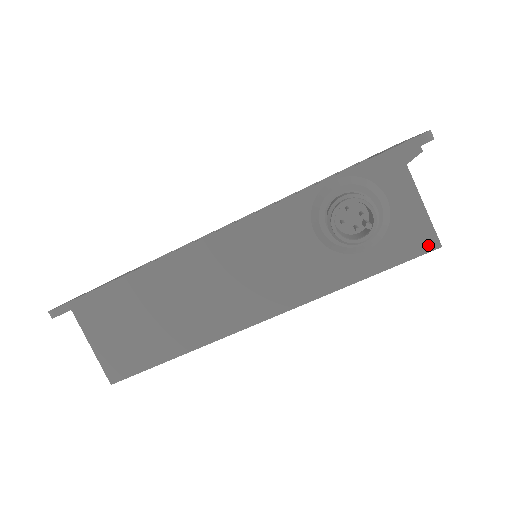
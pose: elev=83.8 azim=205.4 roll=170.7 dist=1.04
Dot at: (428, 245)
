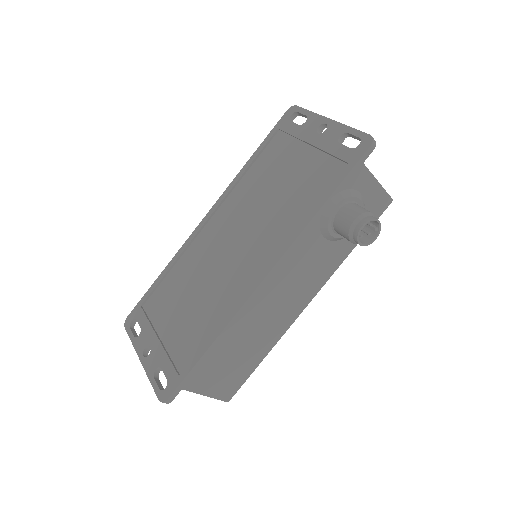
Dot at: (386, 204)
